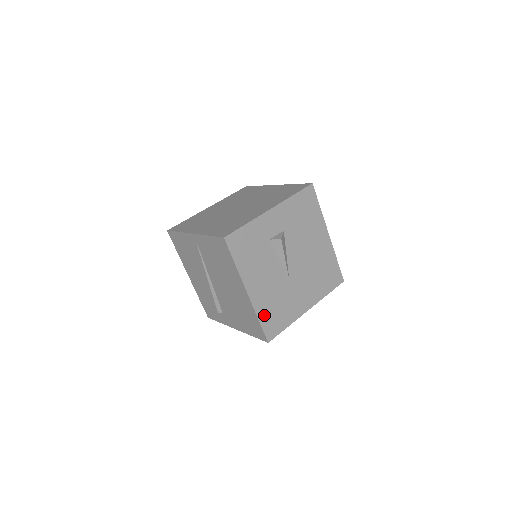
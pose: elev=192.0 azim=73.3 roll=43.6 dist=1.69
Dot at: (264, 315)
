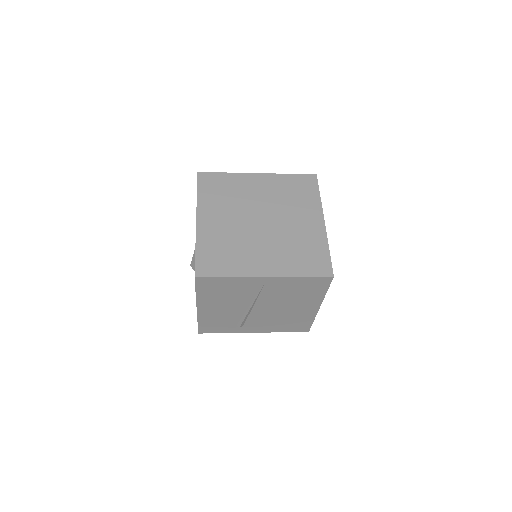
Dot at: occluded
